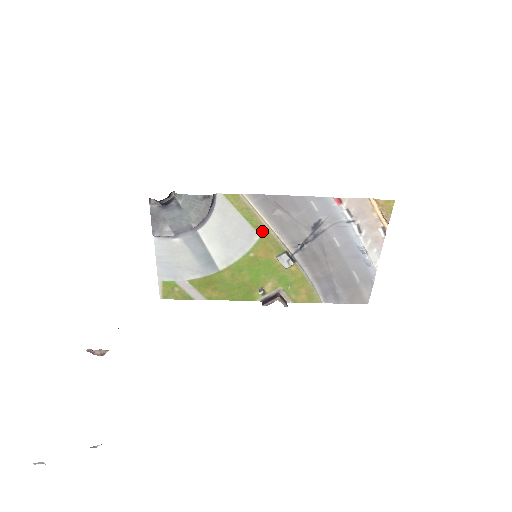
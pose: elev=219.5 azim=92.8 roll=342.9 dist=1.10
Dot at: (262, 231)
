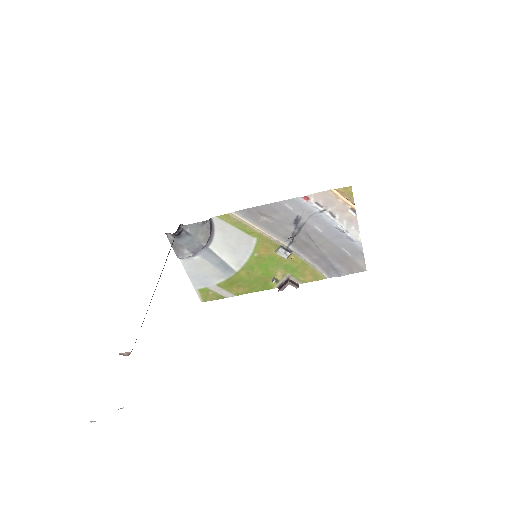
Dot at: (256, 235)
